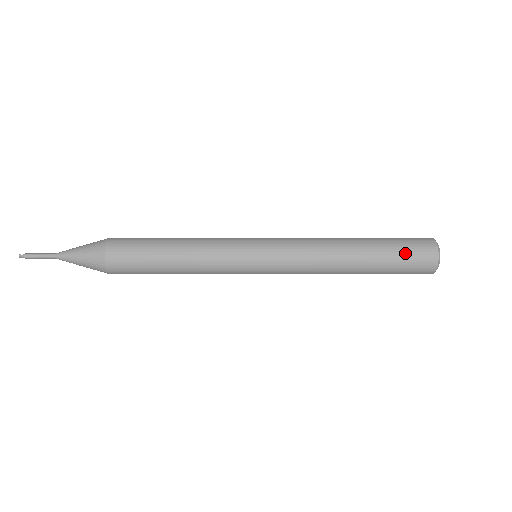
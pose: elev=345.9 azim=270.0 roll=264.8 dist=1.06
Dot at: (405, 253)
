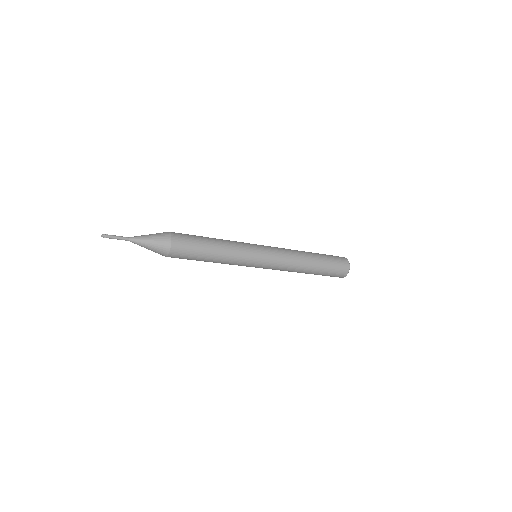
Dot at: occluded
